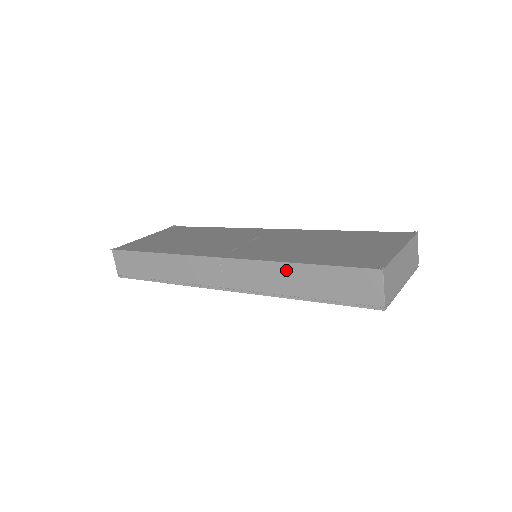
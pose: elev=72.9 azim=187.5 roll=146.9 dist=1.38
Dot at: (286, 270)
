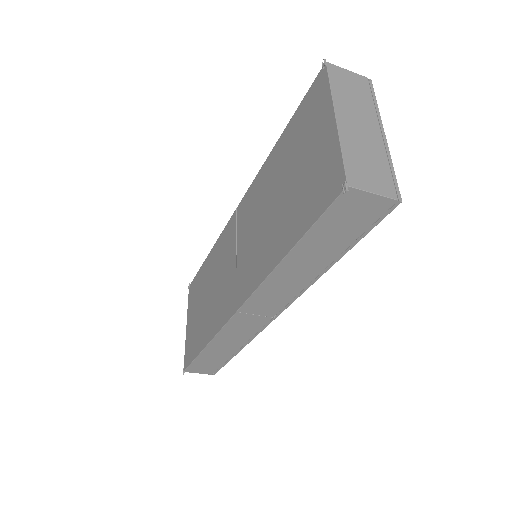
Dot at: (285, 269)
